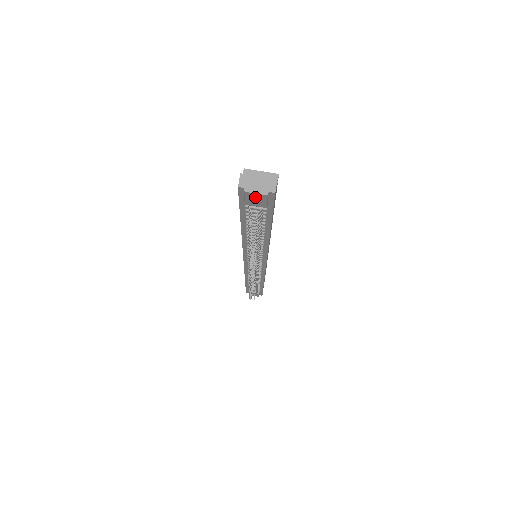
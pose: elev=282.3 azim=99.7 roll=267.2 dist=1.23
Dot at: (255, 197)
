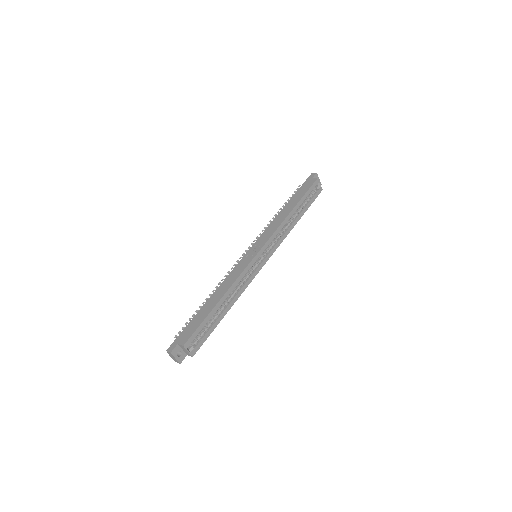
Dot at: occluded
